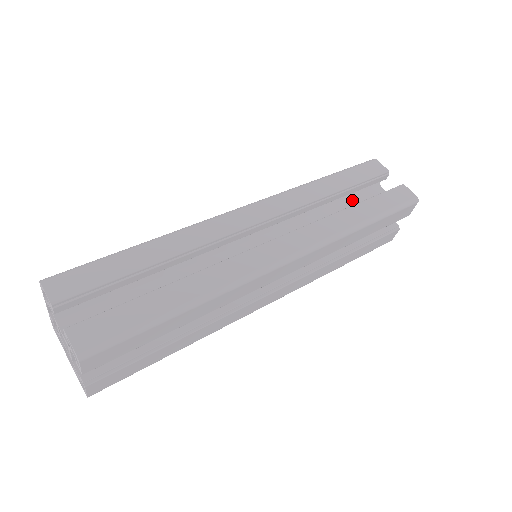
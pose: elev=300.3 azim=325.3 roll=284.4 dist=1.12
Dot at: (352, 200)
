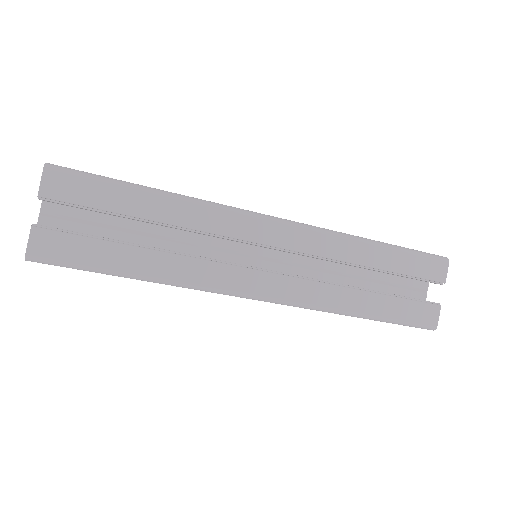
Dot at: (388, 275)
